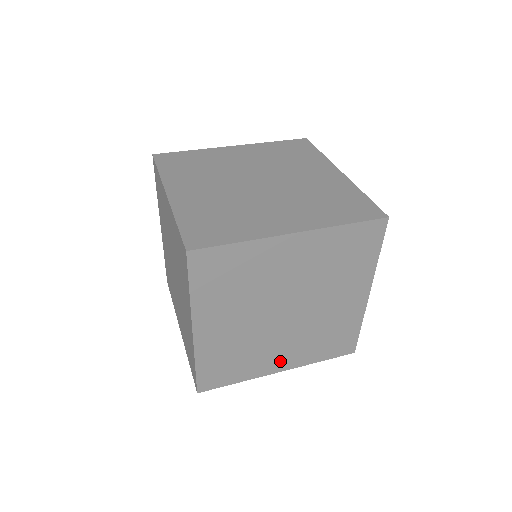
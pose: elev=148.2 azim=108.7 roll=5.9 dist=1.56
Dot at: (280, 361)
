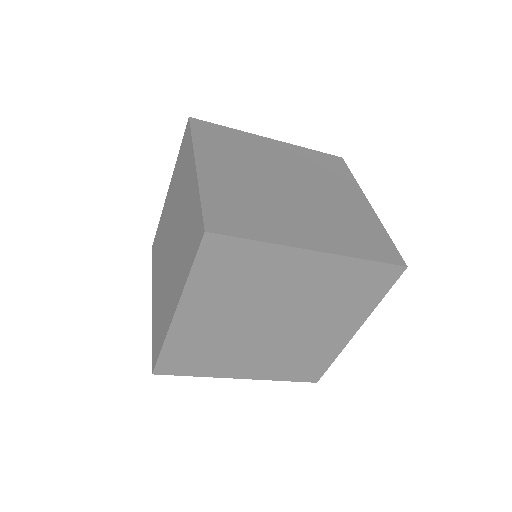
Dot at: (308, 236)
